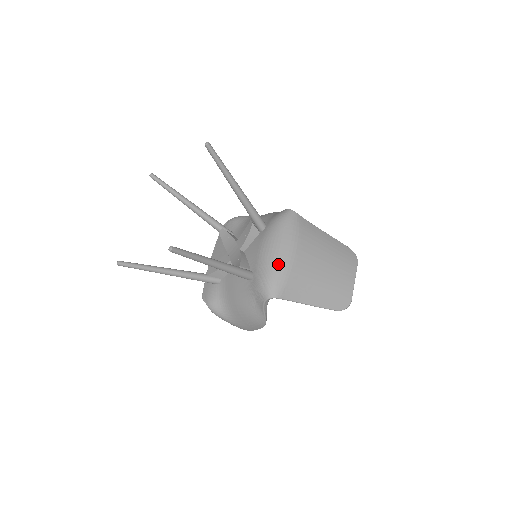
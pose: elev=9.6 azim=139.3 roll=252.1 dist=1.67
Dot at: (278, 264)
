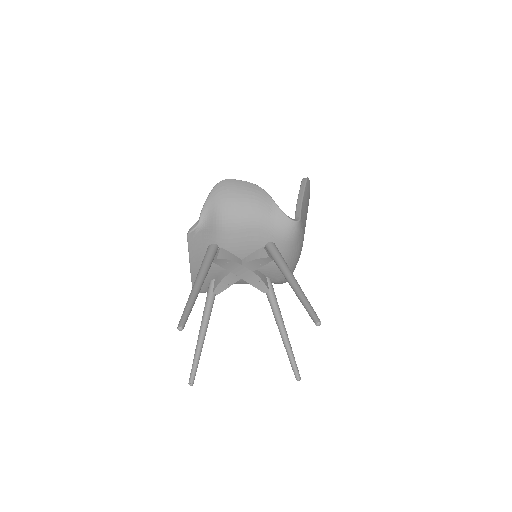
Dot at: occluded
